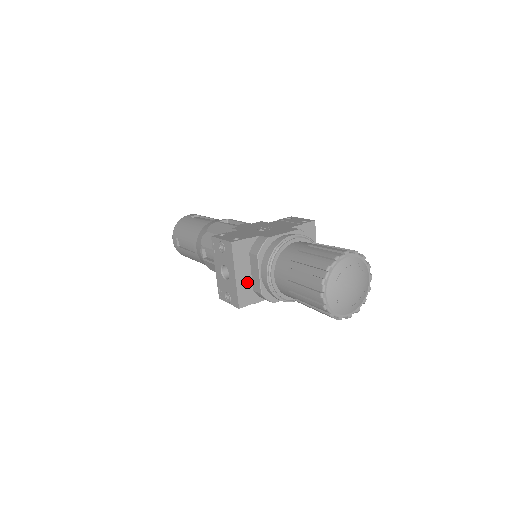
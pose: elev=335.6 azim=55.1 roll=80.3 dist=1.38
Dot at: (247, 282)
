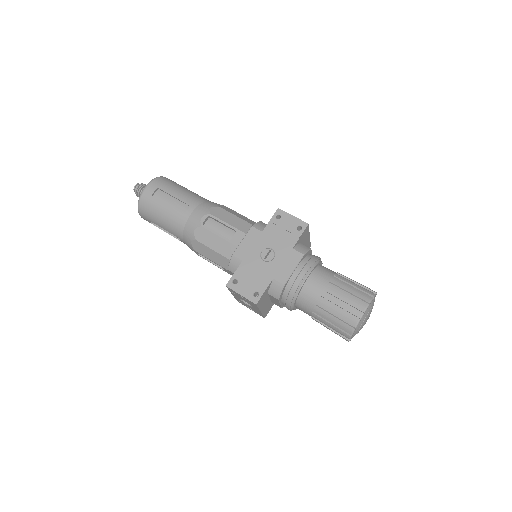
Dot at: (268, 304)
